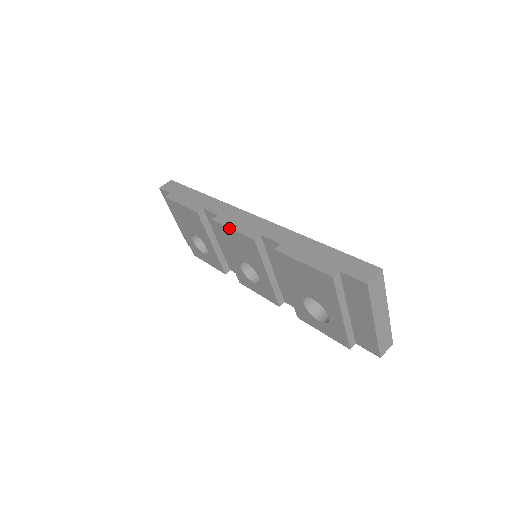
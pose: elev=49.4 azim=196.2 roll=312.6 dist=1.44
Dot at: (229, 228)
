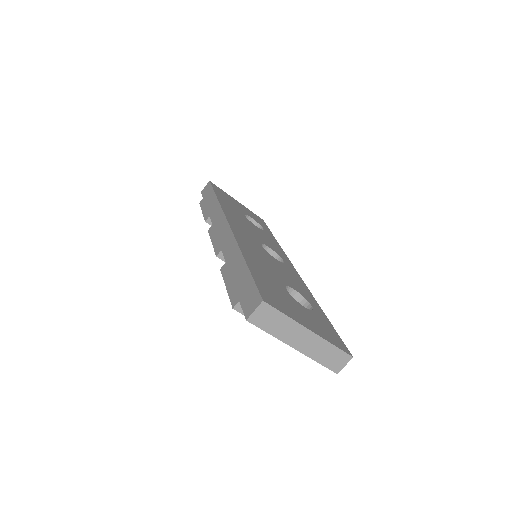
Dot at: (211, 241)
